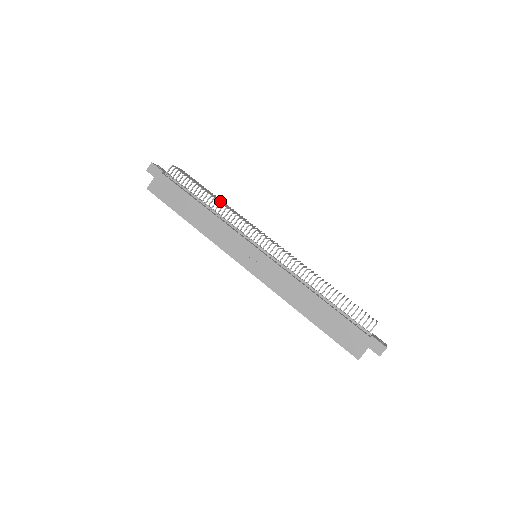
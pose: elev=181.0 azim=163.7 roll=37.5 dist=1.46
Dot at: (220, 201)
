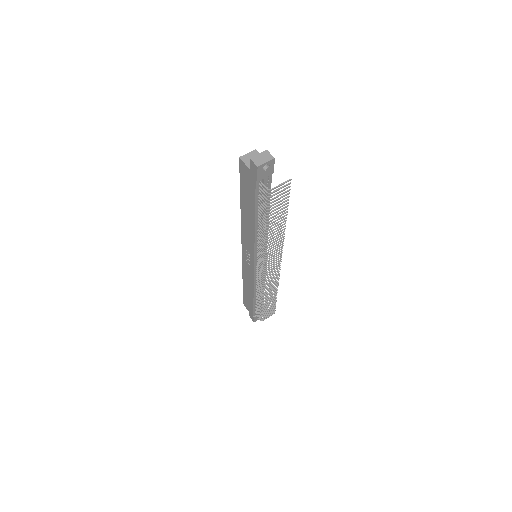
Dot at: (273, 233)
